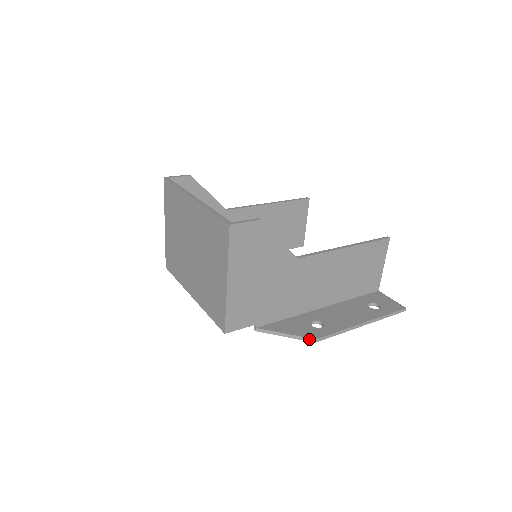
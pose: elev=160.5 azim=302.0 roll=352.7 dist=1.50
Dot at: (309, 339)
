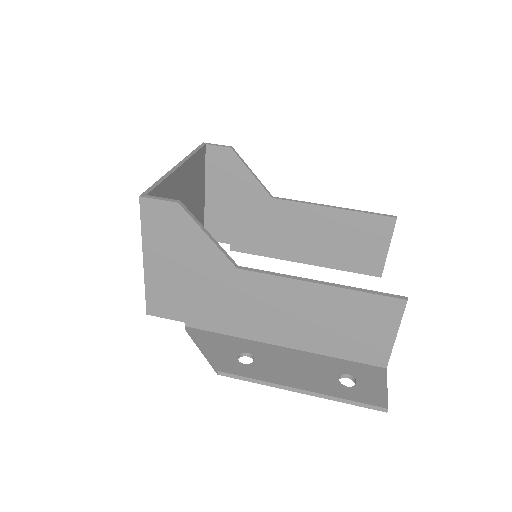
Dot at: (214, 367)
